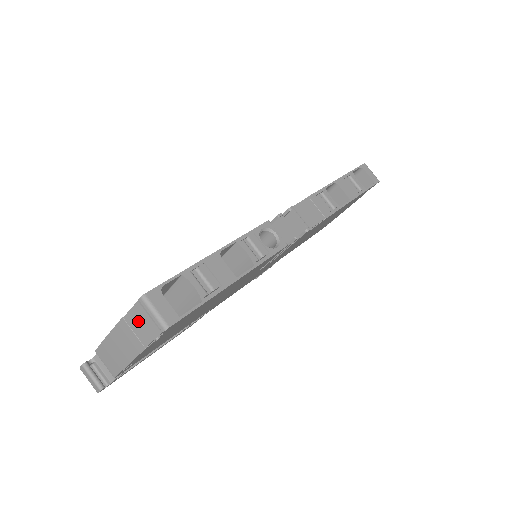
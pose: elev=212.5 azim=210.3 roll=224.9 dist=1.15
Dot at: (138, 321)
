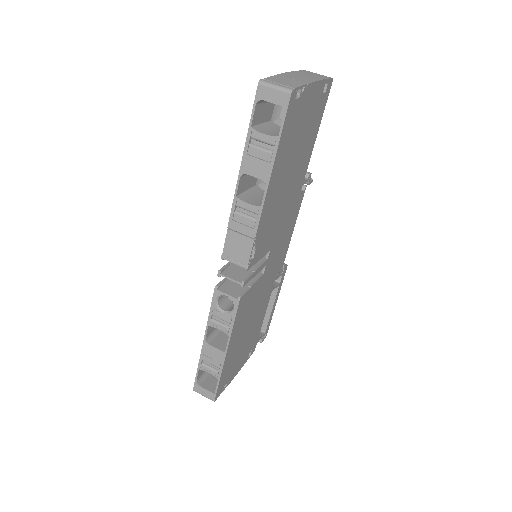
Dot at: occluded
